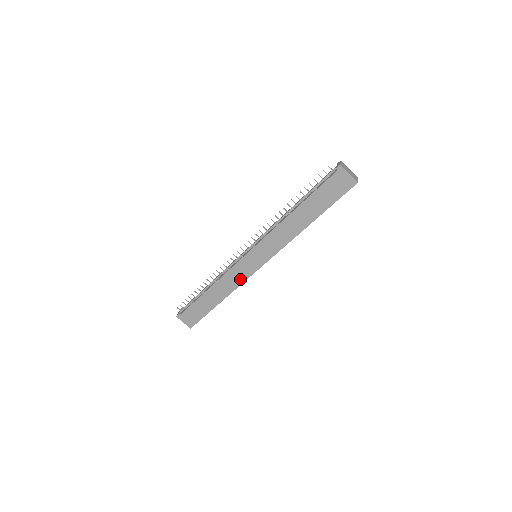
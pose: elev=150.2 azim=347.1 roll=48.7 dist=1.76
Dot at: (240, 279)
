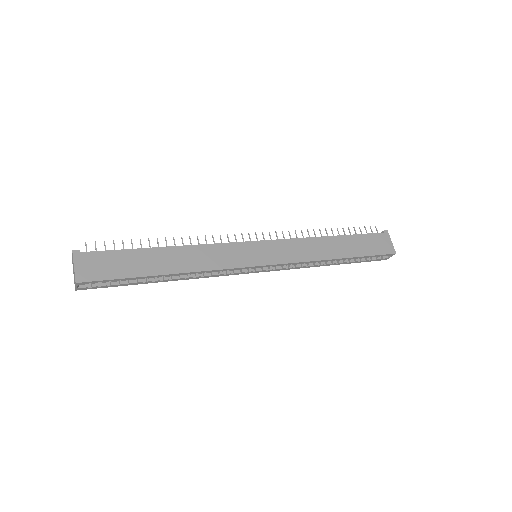
Dot at: (223, 262)
